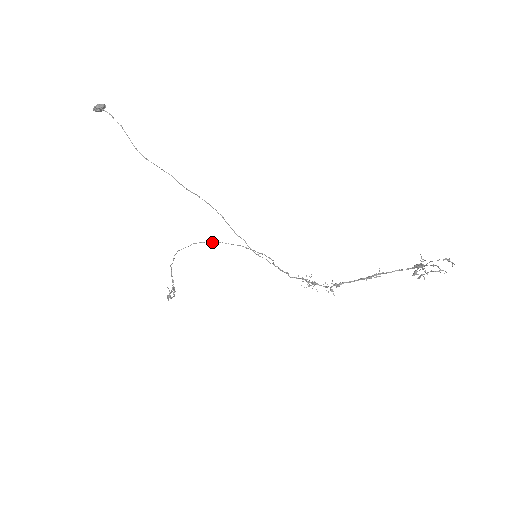
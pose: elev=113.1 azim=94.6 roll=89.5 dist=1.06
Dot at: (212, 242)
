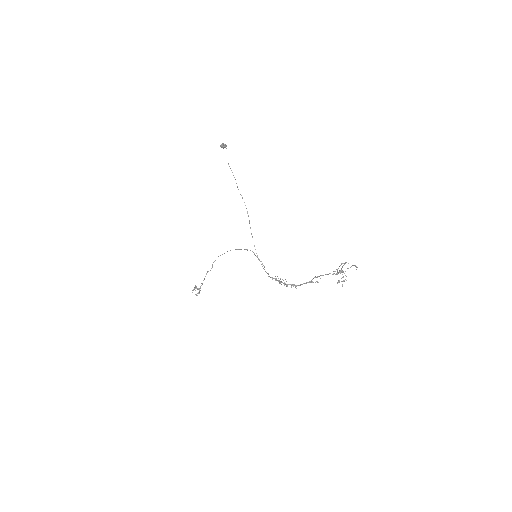
Dot at: (238, 249)
